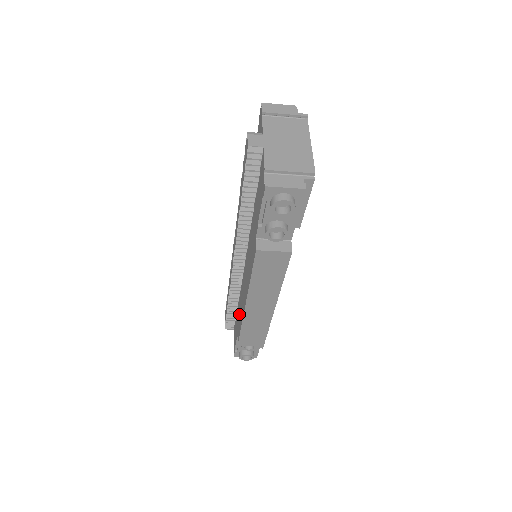
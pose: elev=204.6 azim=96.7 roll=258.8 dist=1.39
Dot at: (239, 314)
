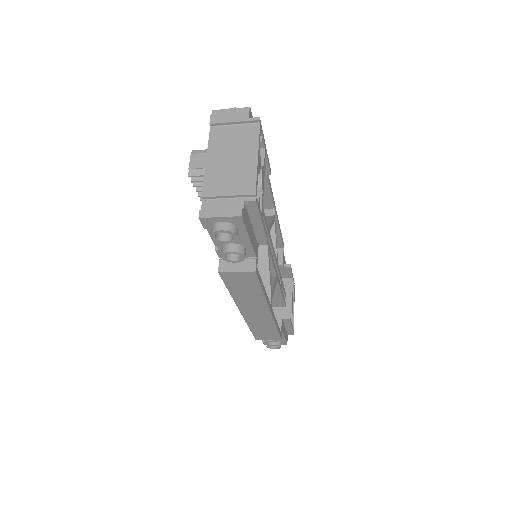
Dot at: occluded
